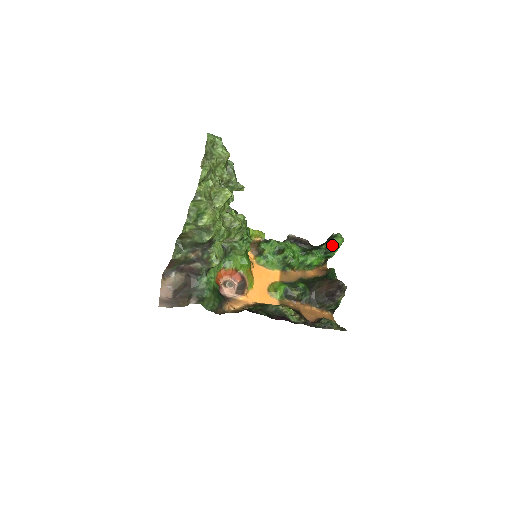
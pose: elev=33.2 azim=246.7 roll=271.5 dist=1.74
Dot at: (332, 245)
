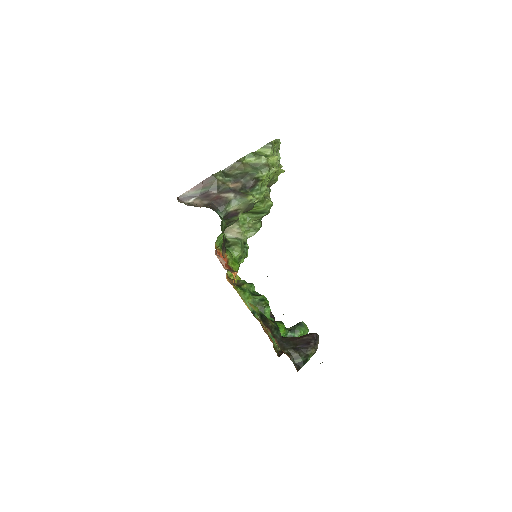
Dot at: (300, 325)
